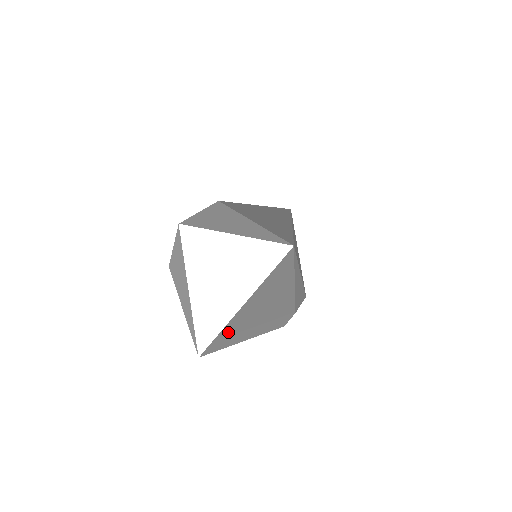
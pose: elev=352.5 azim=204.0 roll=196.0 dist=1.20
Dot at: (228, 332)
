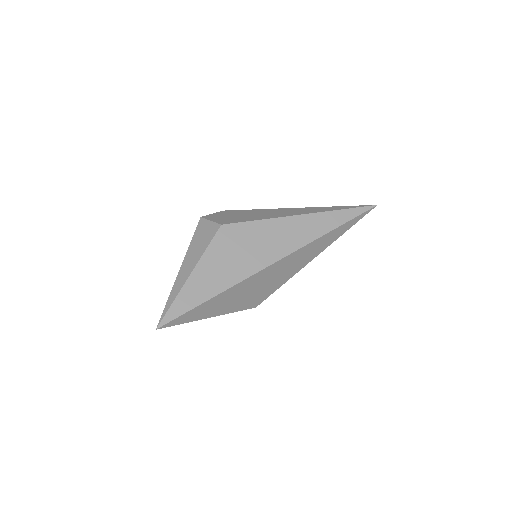
Dot at: occluded
